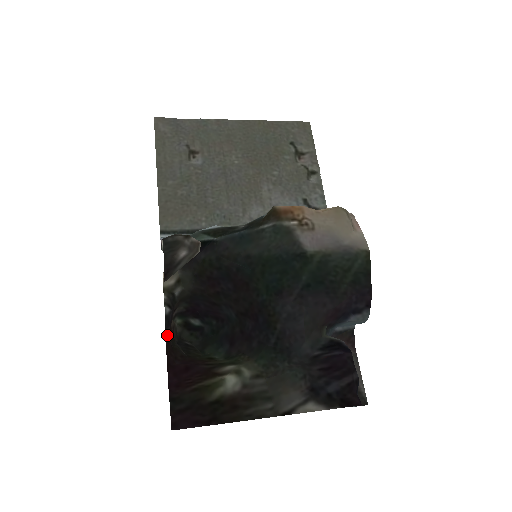
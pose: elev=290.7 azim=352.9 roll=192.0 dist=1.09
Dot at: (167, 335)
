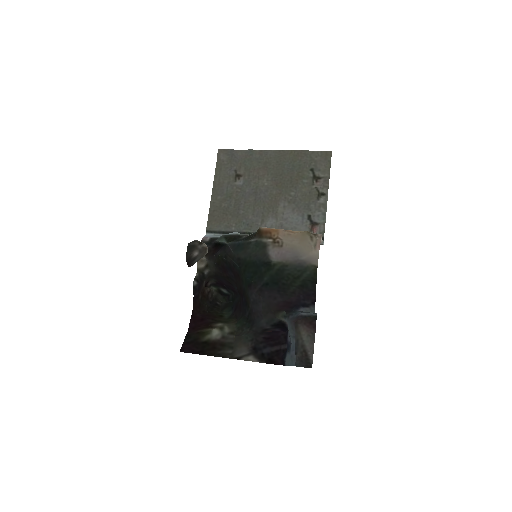
Dot at: (196, 297)
